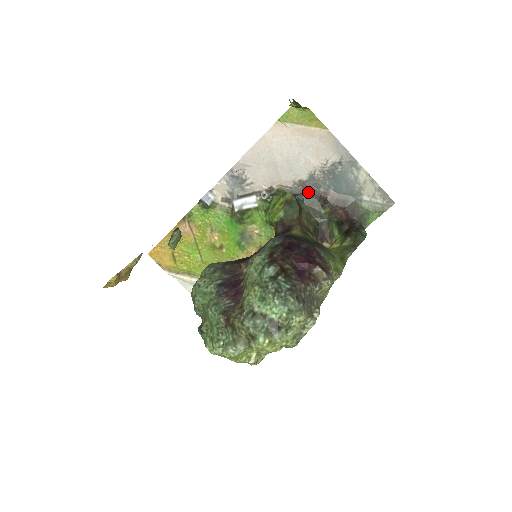
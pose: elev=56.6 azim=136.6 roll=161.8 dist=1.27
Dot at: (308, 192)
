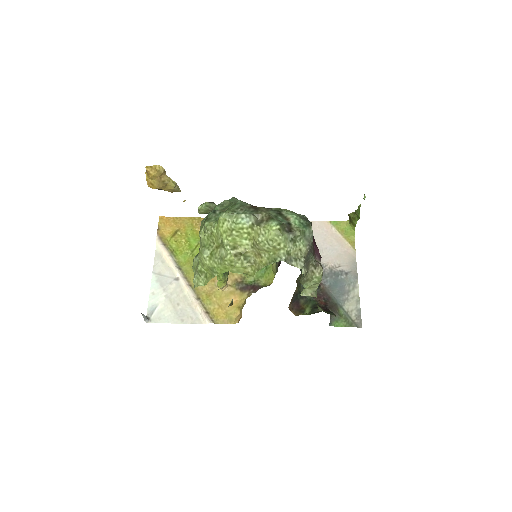
Dot at: occluded
